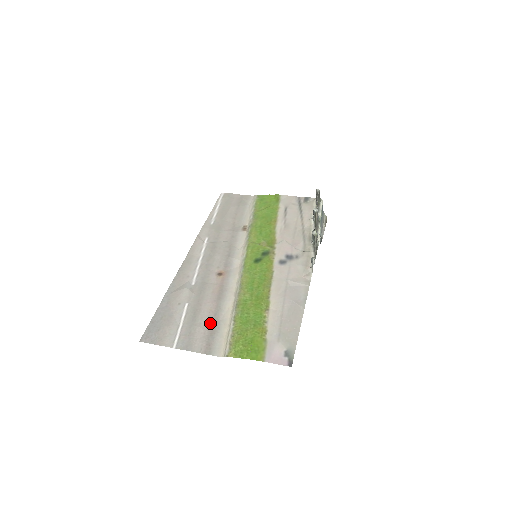
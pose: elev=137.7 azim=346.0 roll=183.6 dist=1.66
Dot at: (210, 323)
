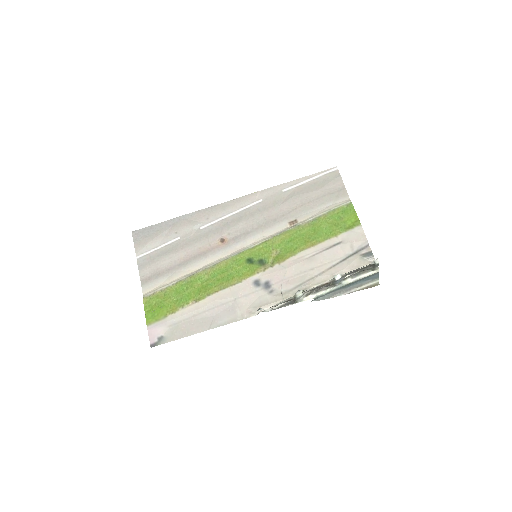
Dot at: (169, 267)
